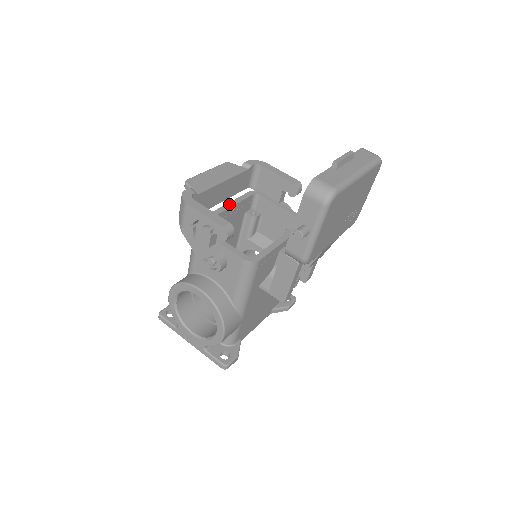
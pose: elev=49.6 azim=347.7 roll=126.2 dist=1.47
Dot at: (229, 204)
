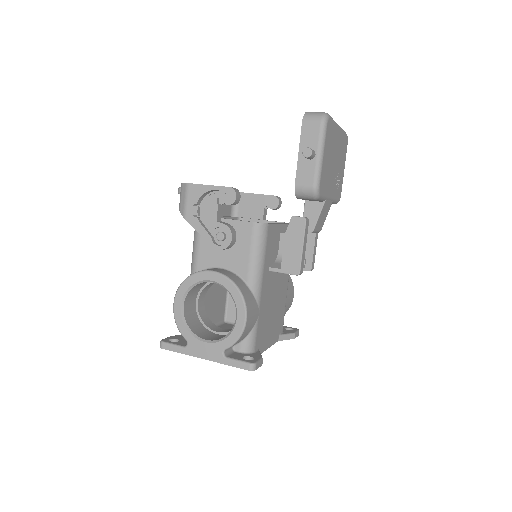
Dot at: occluded
